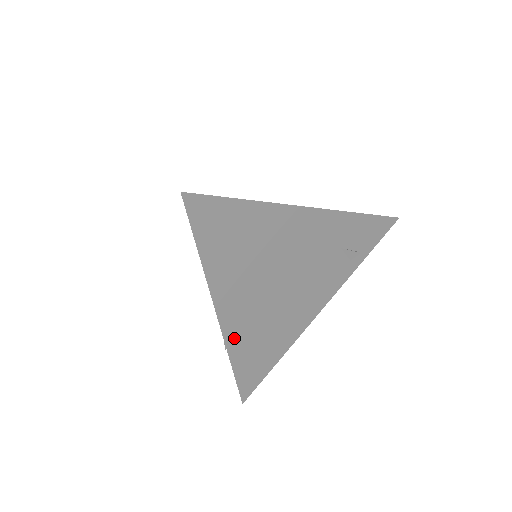
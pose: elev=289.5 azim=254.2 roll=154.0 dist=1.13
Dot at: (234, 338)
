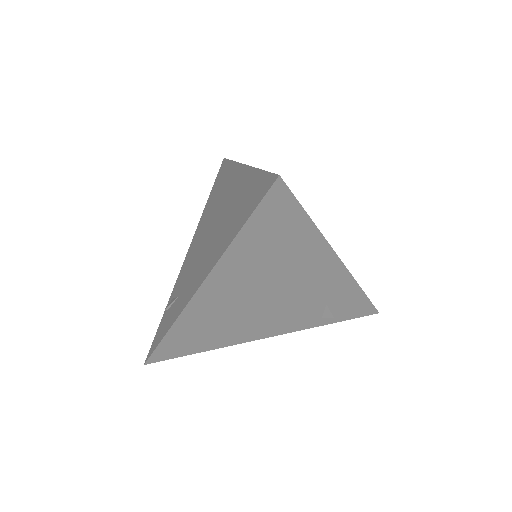
Dot at: (192, 312)
